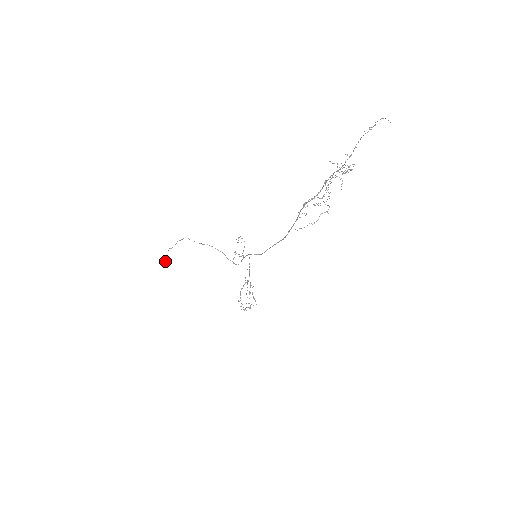
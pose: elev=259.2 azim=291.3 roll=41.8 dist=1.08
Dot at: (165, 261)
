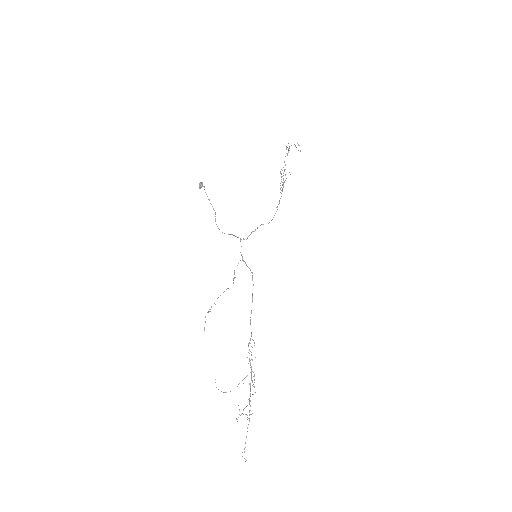
Dot at: (199, 186)
